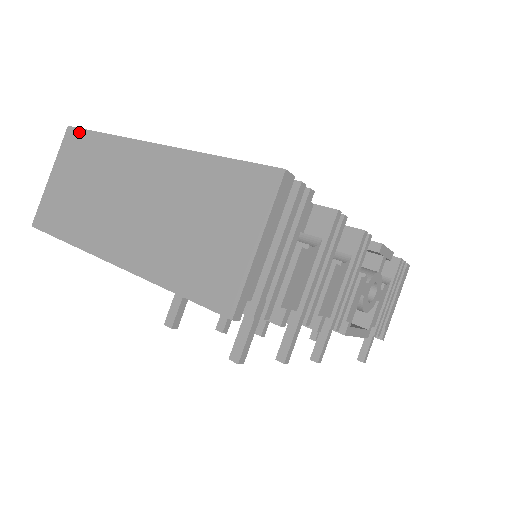
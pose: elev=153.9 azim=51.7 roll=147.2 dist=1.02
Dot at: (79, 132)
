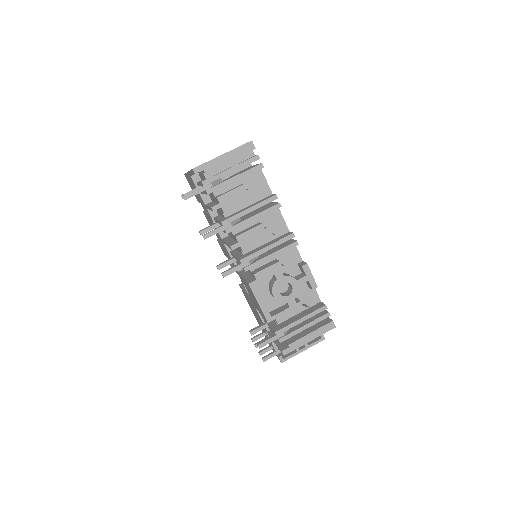
Dot at: occluded
